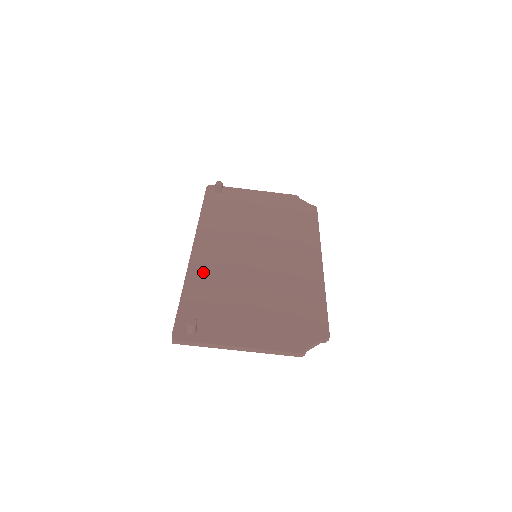
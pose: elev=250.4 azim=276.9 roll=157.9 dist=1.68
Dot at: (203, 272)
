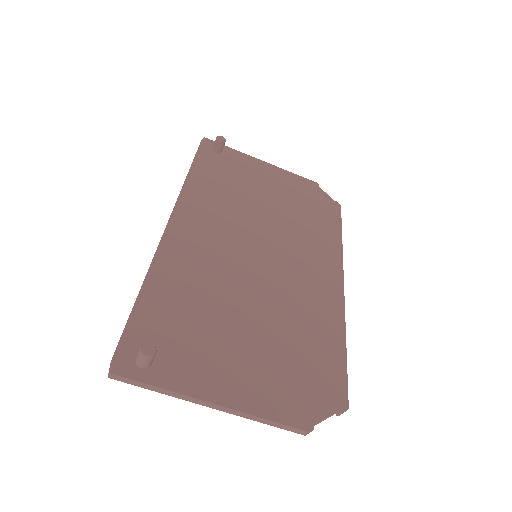
Dot at: (178, 264)
